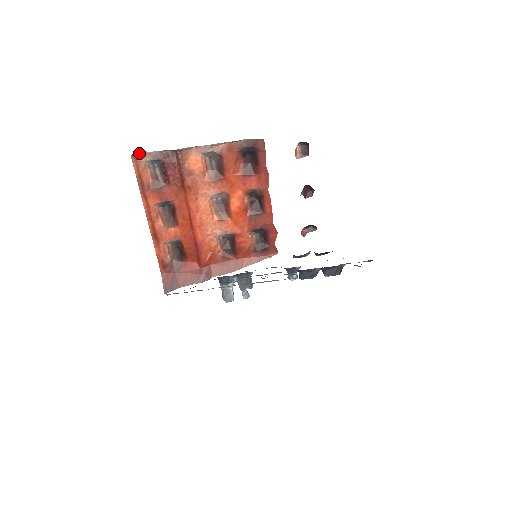
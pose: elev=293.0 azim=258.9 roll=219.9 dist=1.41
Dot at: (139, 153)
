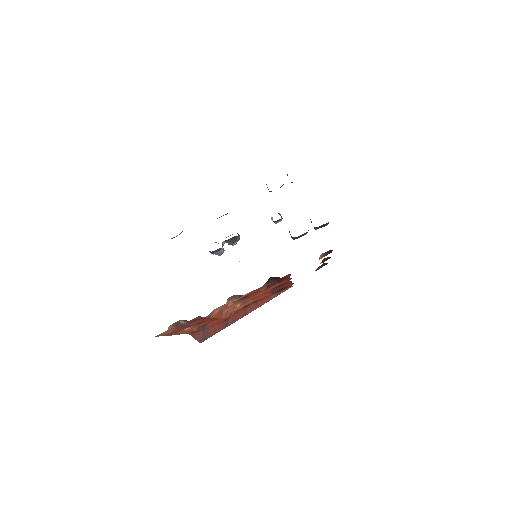
Dot at: occluded
